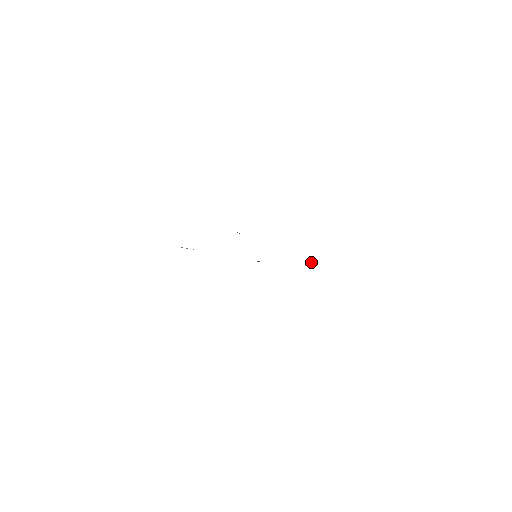
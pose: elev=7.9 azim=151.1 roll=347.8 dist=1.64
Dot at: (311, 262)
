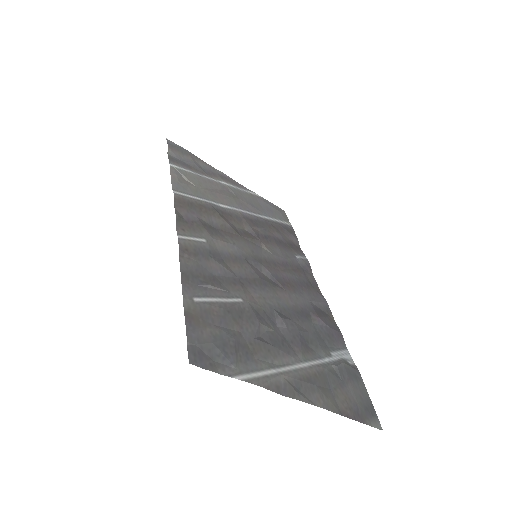
Dot at: (311, 317)
